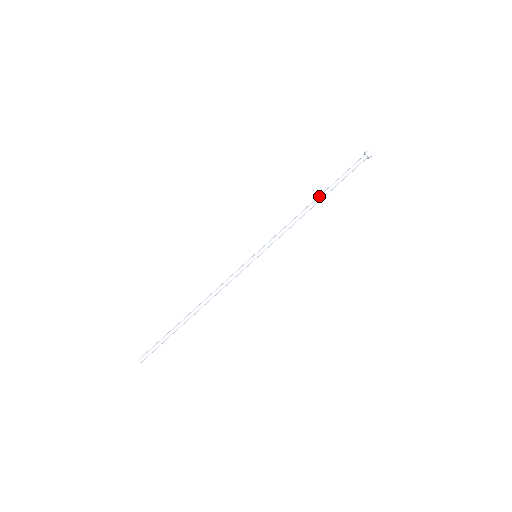
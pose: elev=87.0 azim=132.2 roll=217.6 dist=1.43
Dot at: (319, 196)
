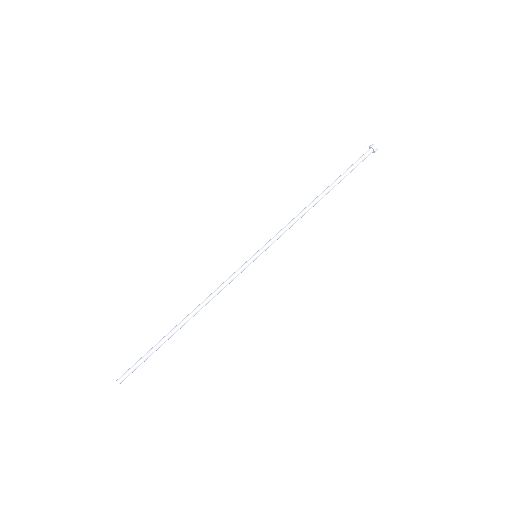
Dot at: (325, 192)
